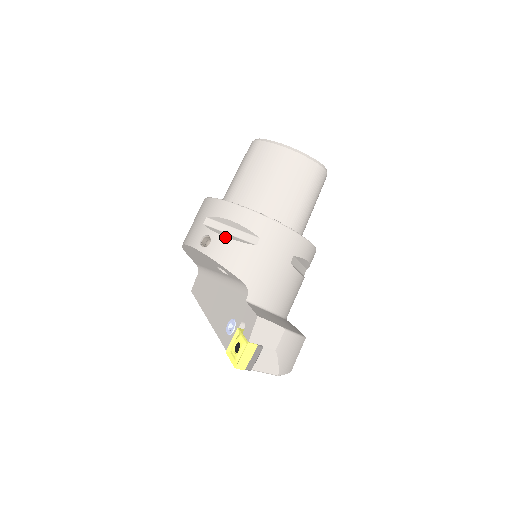
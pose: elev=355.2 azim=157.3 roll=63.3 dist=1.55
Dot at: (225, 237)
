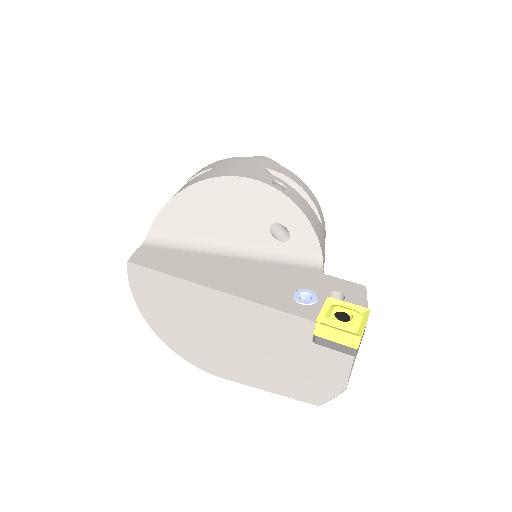
Dot at: occluded
